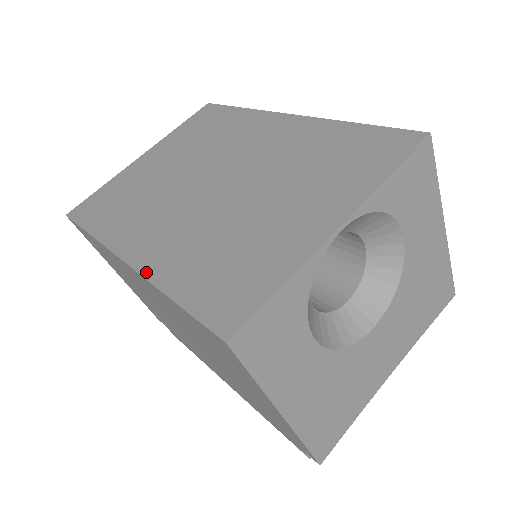
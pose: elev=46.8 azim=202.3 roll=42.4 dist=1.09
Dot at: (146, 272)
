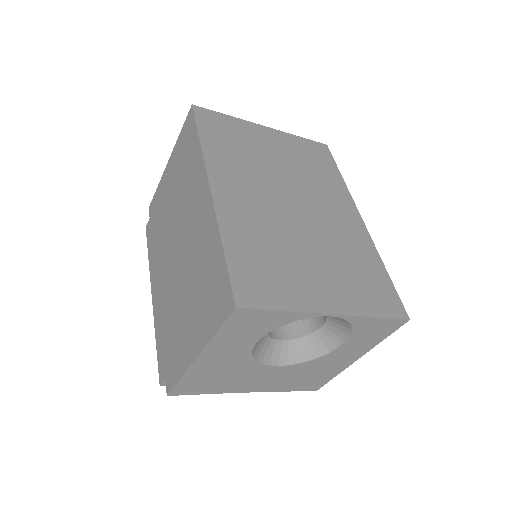
Dot at: (219, 213)
